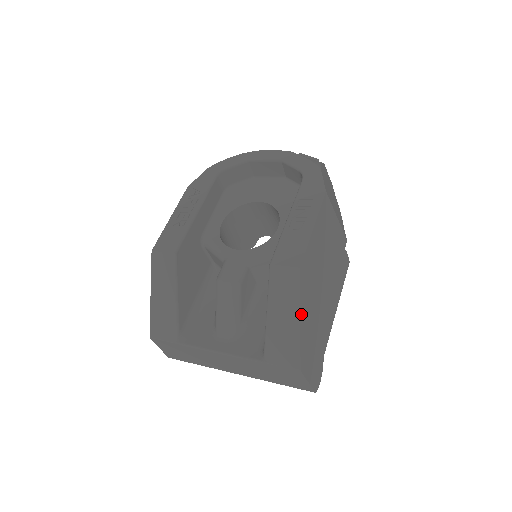
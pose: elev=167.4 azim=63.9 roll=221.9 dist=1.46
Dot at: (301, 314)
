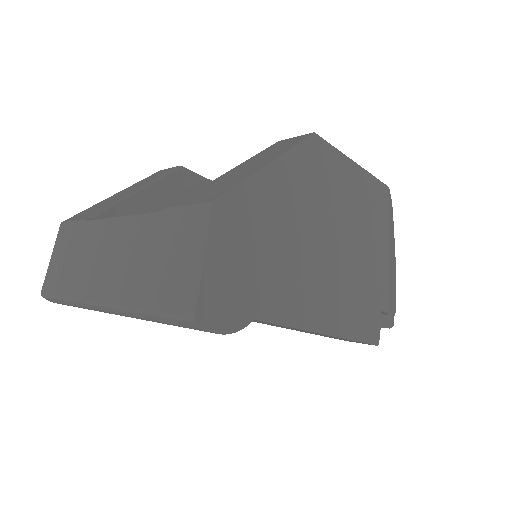
Dot at: (277, 164)
